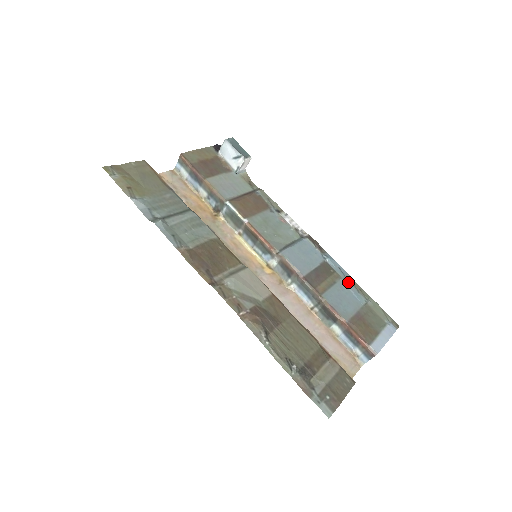
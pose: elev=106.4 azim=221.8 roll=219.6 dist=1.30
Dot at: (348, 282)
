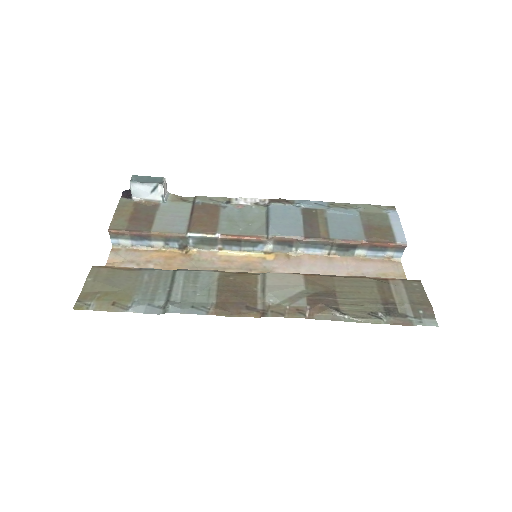
Dot at: (332, 208)
